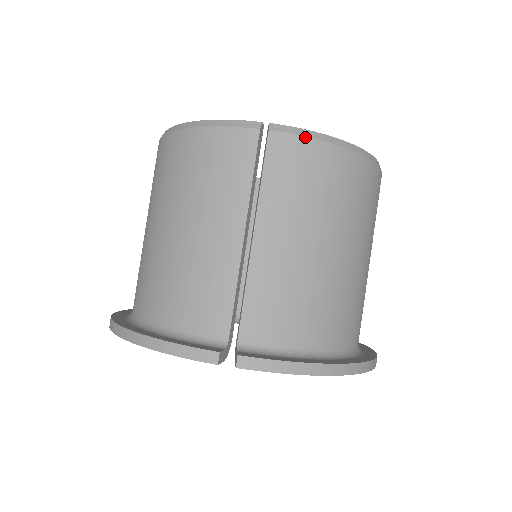
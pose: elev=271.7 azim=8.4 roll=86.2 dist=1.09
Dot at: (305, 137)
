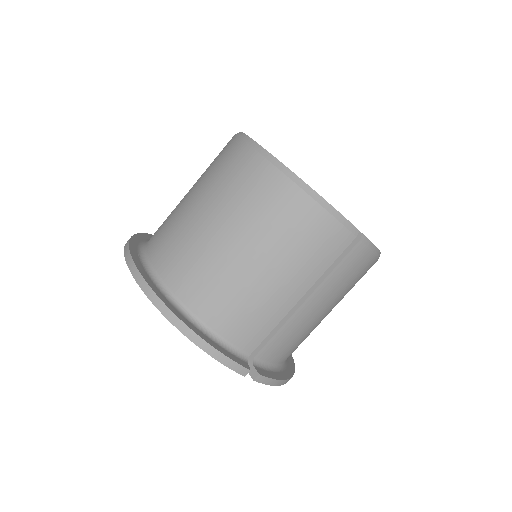
Dot at: (372, 251)
